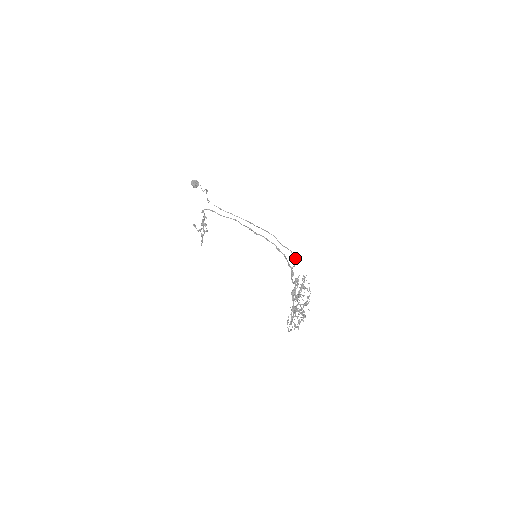
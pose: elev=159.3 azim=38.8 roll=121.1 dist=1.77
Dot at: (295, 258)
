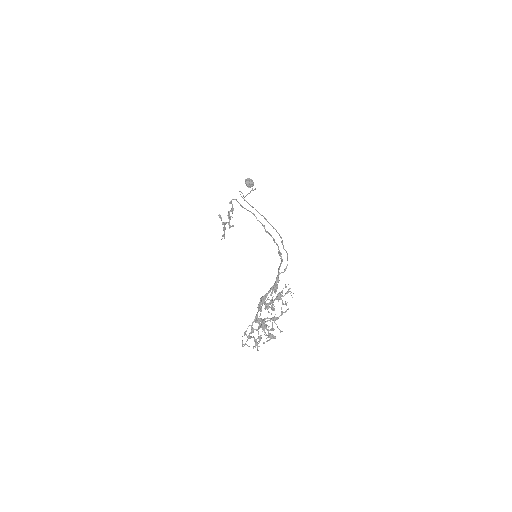
Dot at: occluded
